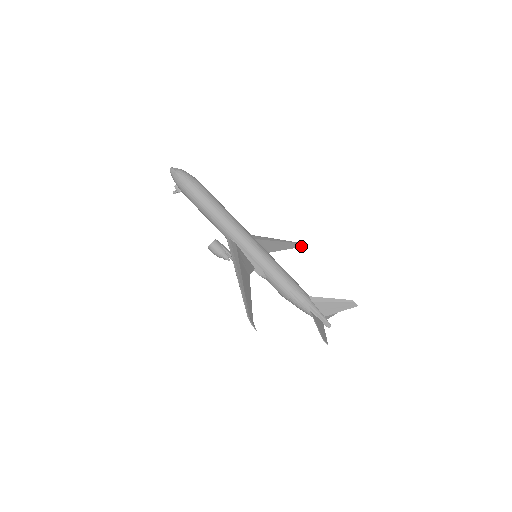
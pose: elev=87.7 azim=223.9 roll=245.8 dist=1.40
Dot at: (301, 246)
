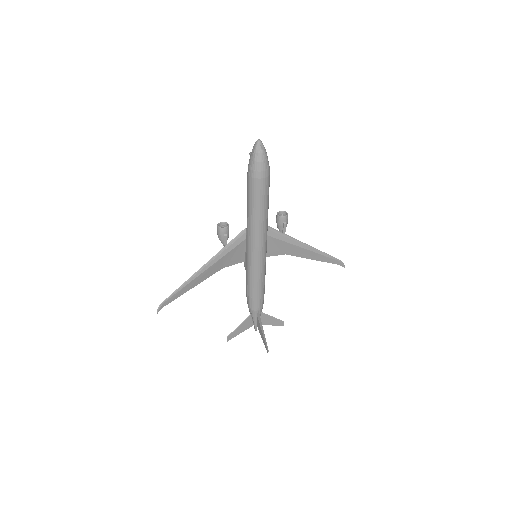
Dot at: (338, 264)
